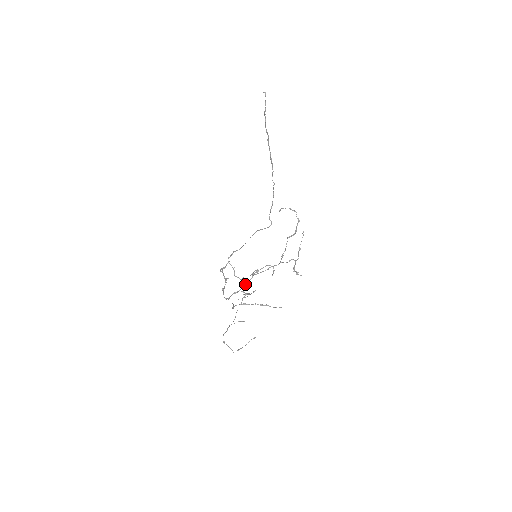
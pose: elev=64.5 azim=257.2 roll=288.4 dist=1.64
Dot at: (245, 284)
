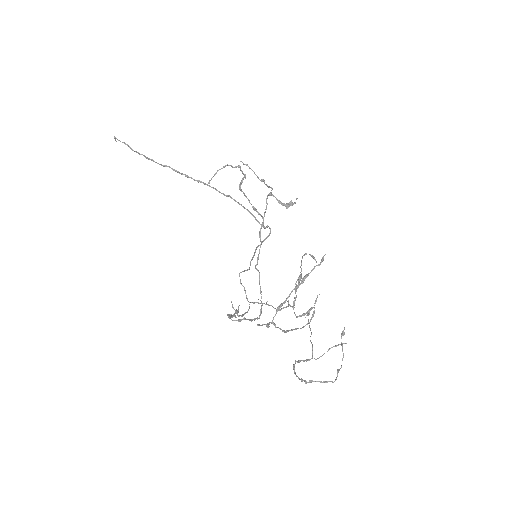
Dot at: occluded
